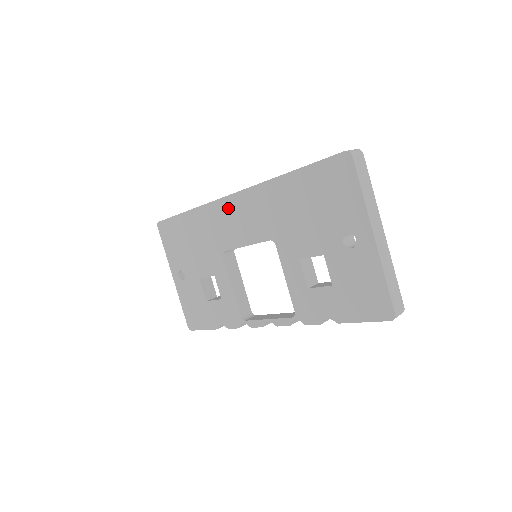
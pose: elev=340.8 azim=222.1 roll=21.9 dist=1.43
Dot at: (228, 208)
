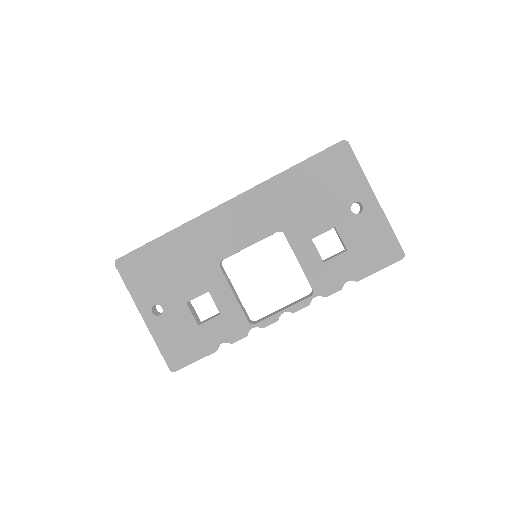
Dot at: (223, 216)
